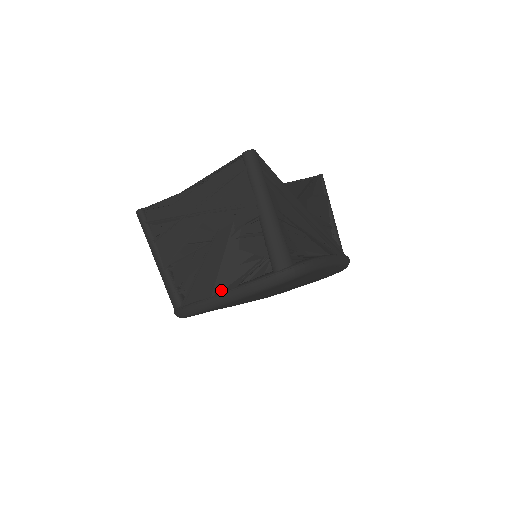
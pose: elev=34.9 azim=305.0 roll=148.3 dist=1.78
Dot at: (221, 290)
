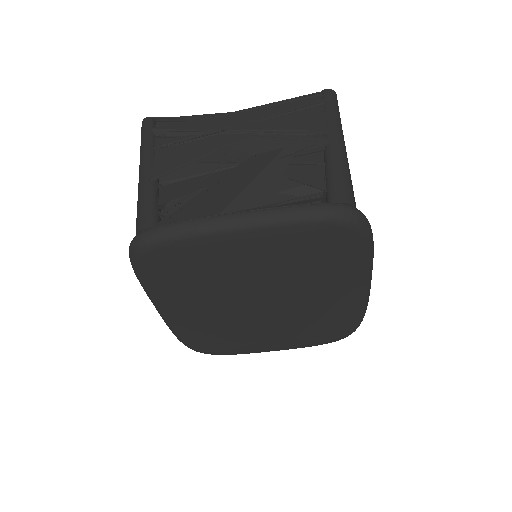
Dot at: (238, 211)
